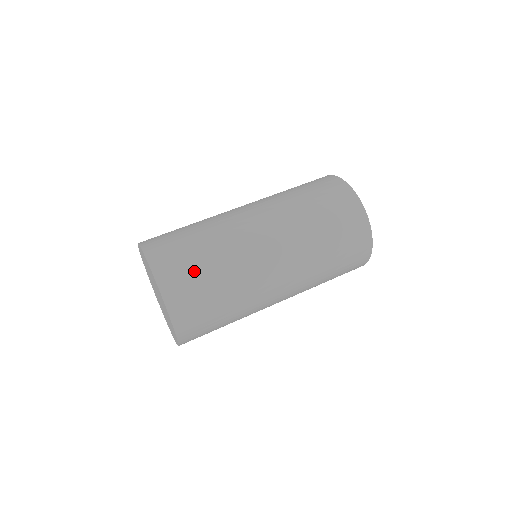
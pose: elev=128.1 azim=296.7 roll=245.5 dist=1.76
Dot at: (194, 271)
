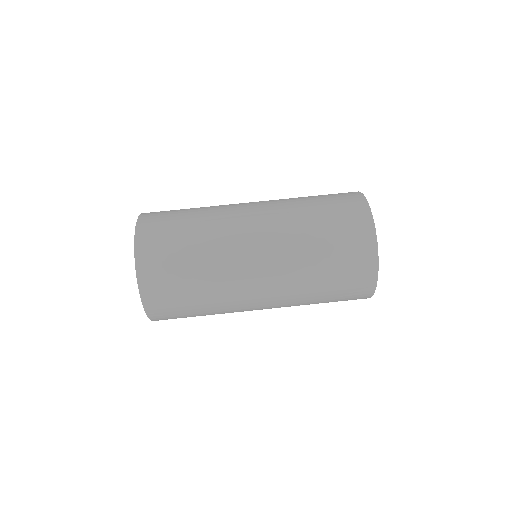
Dot at: (173, 249)
